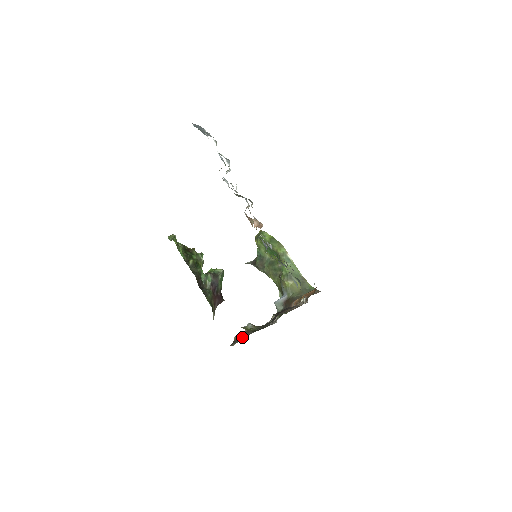
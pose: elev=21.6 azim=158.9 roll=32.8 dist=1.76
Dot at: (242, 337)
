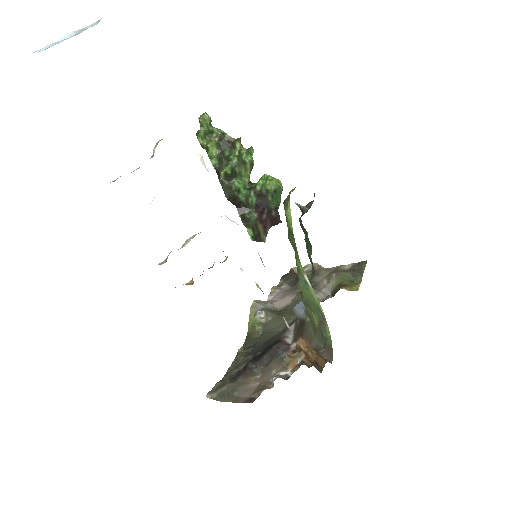
Dot at: (294, 278)
